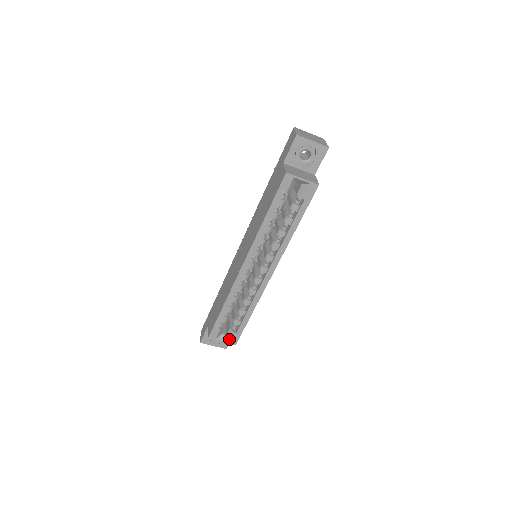
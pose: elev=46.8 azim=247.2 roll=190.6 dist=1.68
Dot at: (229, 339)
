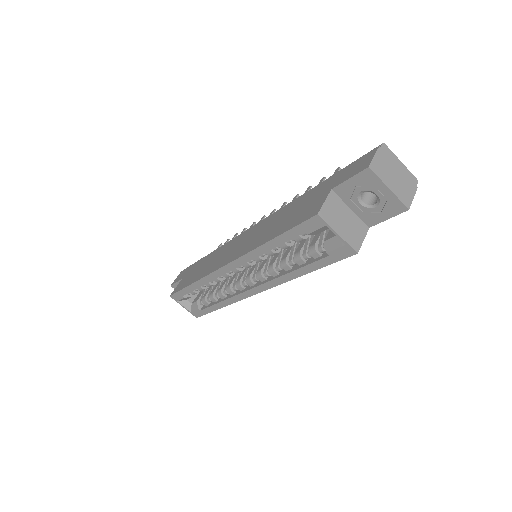
Dot at: (192, 309)
